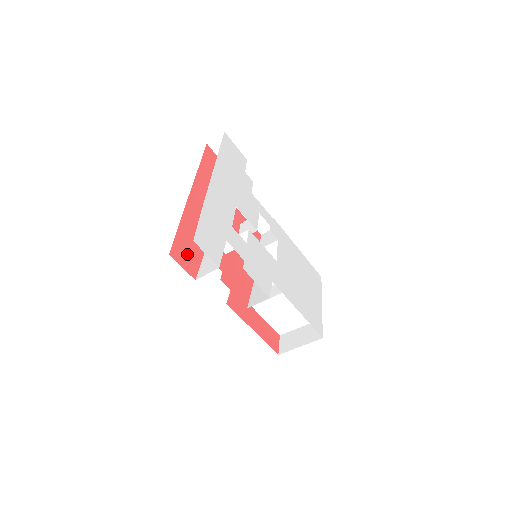
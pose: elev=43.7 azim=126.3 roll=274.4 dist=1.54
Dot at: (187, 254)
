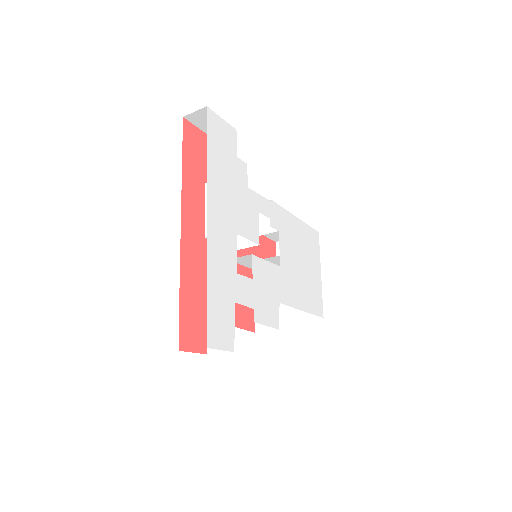
Dot at: (194, 329)
